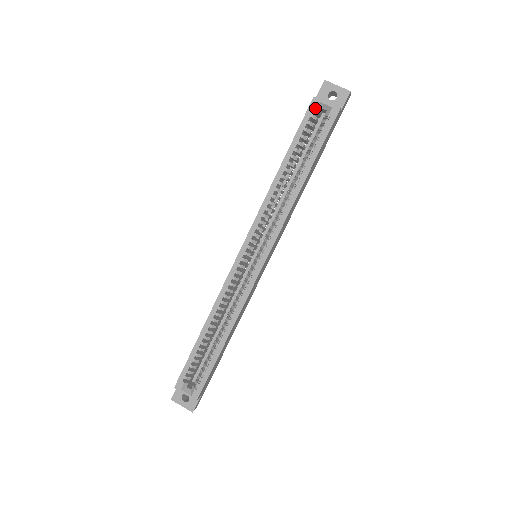
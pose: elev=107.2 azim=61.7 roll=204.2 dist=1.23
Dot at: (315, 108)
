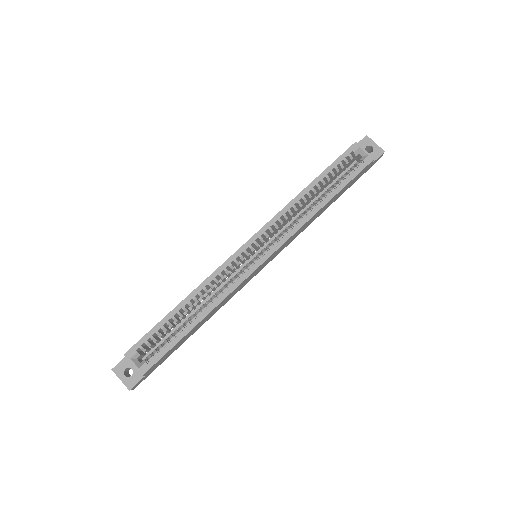
Dot at: (354, 150)
